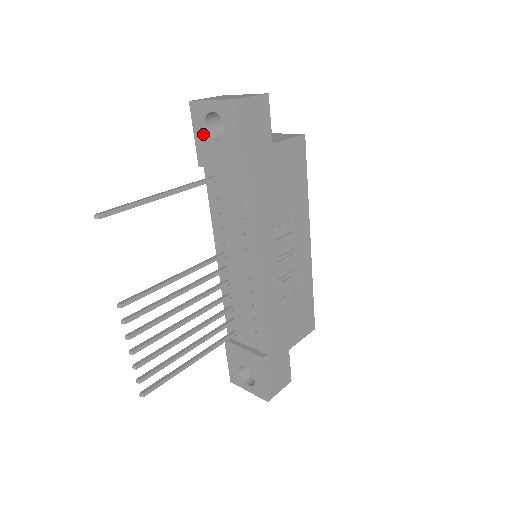
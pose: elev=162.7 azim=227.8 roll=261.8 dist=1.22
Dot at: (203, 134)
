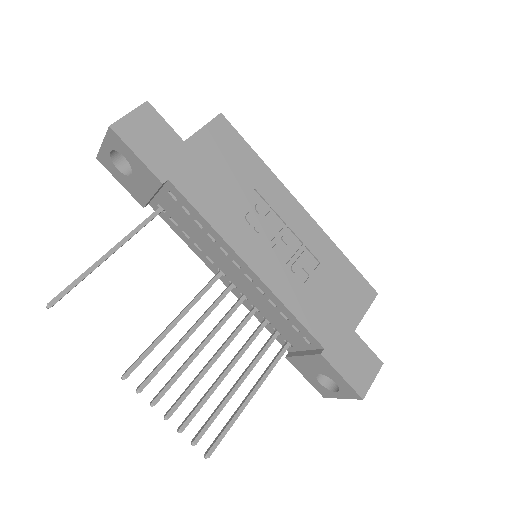
Dot at: (122, 177)
